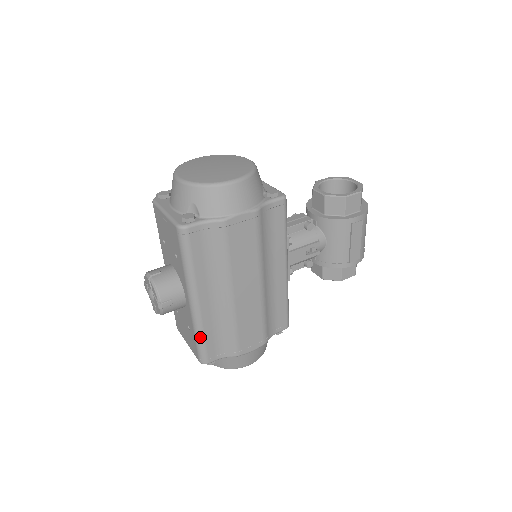
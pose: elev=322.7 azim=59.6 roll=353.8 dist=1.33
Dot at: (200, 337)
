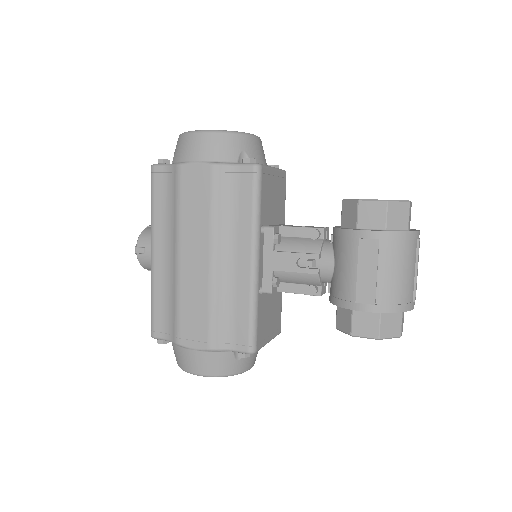
Dot at: (151, 298)
